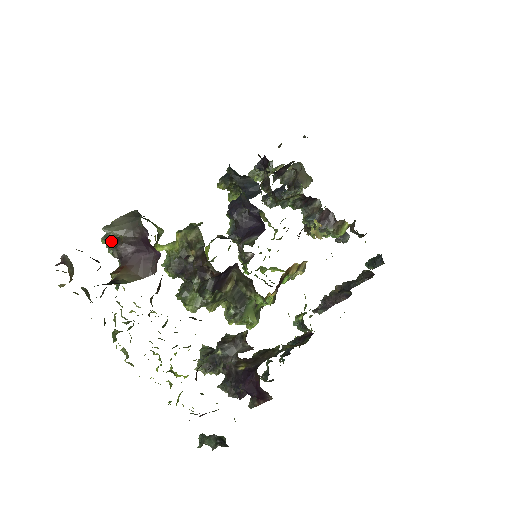
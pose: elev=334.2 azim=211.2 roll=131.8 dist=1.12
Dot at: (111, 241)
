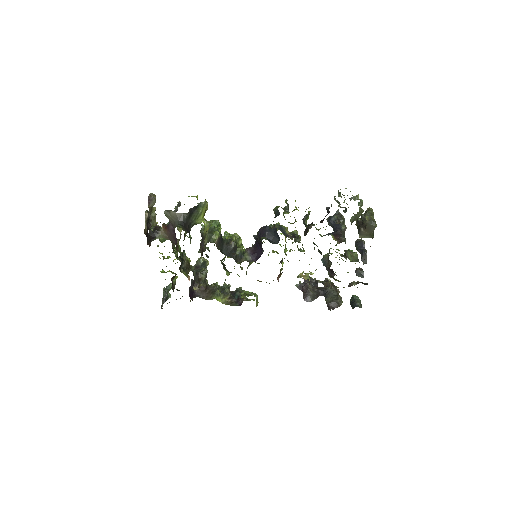
Dot at: (178, 206)
